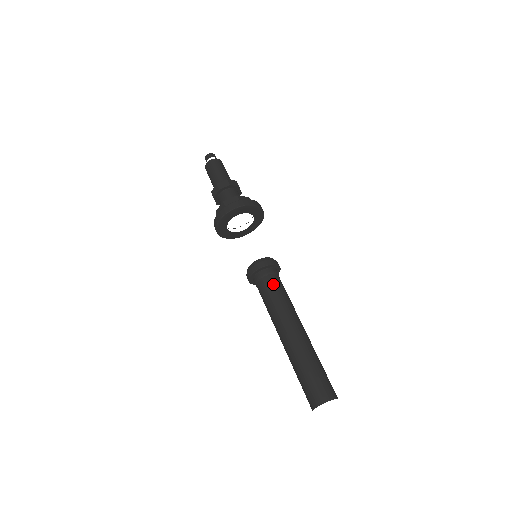
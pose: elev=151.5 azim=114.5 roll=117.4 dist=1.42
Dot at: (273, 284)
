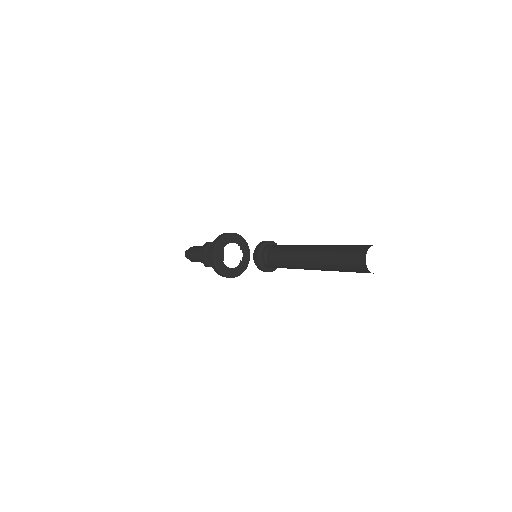
Dot at: (277, 246)
